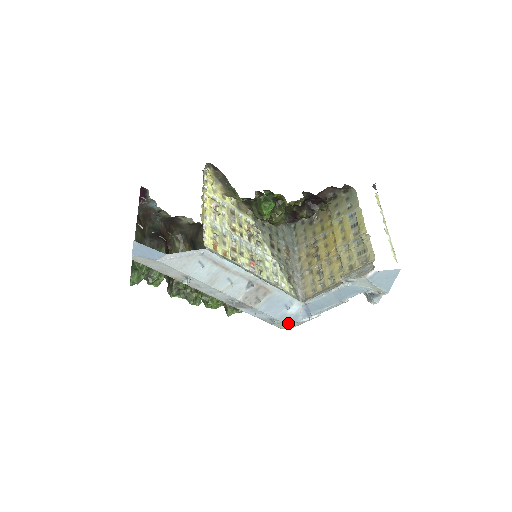
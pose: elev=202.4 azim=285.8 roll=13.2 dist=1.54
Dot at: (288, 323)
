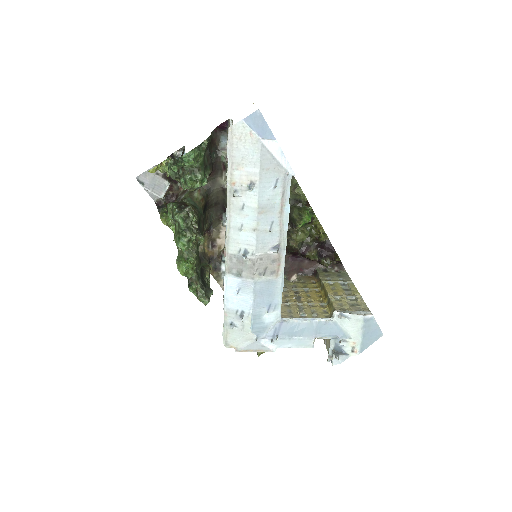
Dot at: (252, 331)
